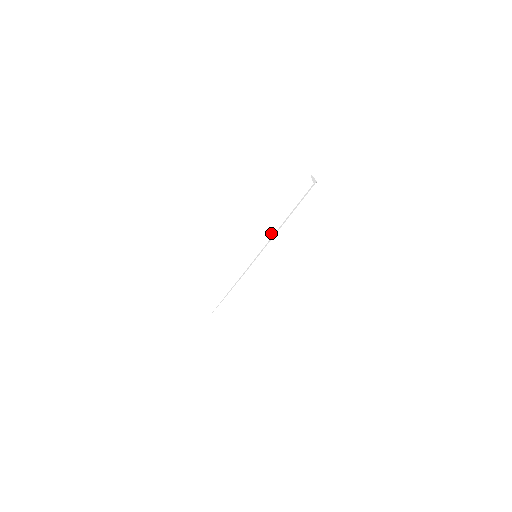
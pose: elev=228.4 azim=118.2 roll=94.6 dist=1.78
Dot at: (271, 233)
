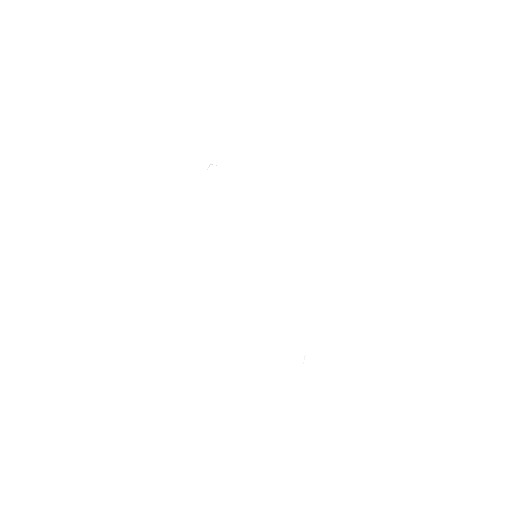
Dot at: (239, 227)
